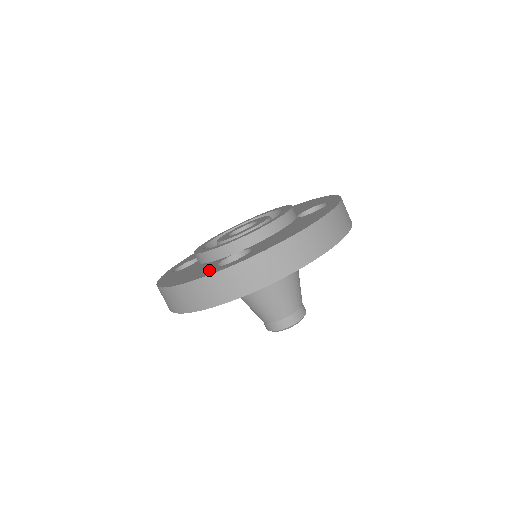
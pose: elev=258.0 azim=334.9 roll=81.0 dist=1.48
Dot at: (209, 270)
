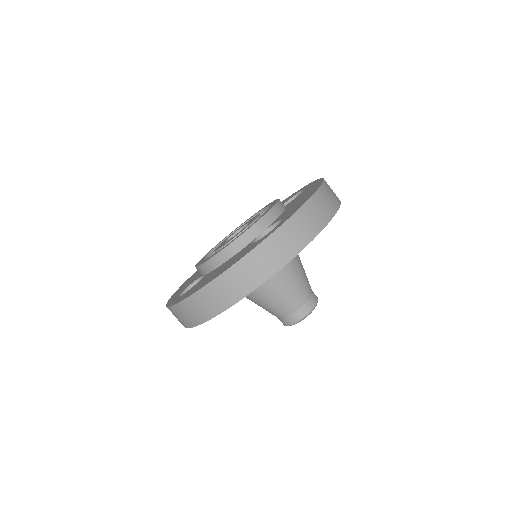
Dot at: (253, 245)
